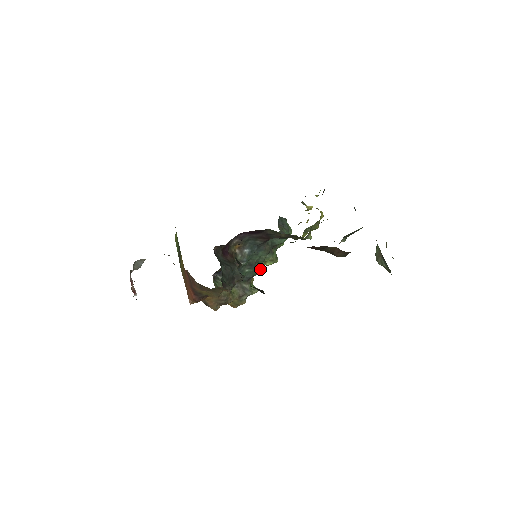
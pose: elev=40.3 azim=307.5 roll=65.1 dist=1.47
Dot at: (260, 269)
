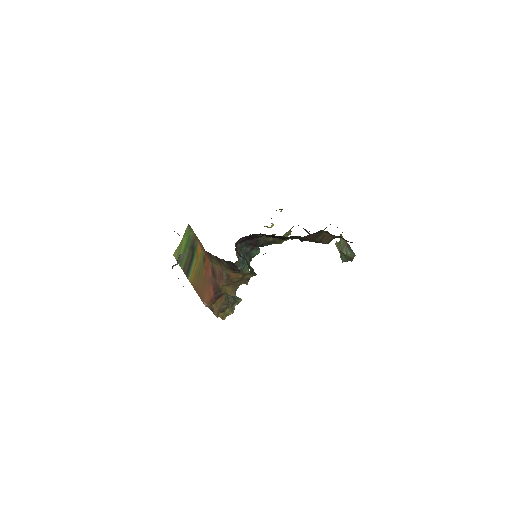
Dot at: occluded
